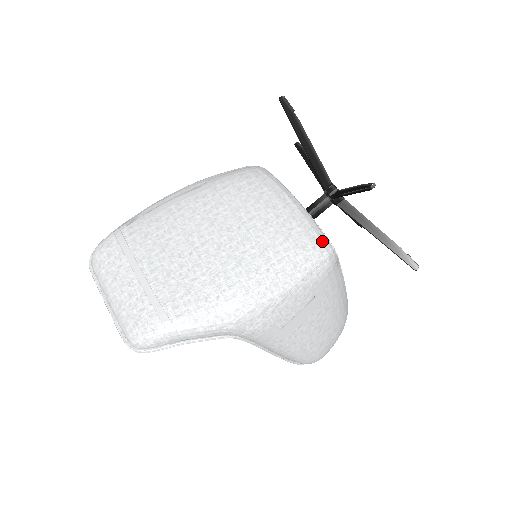
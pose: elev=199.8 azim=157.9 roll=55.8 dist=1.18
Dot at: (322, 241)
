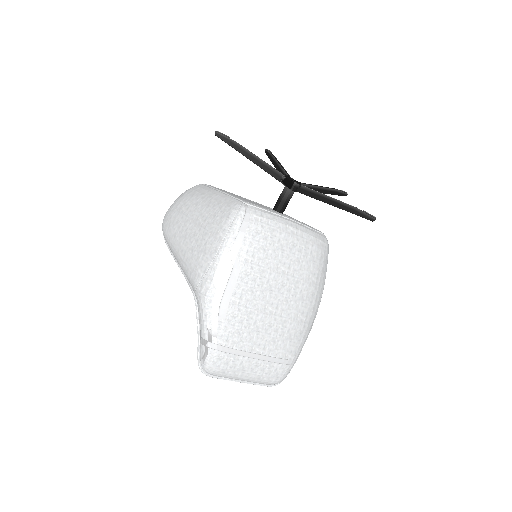
Dot at: (323, 241)
